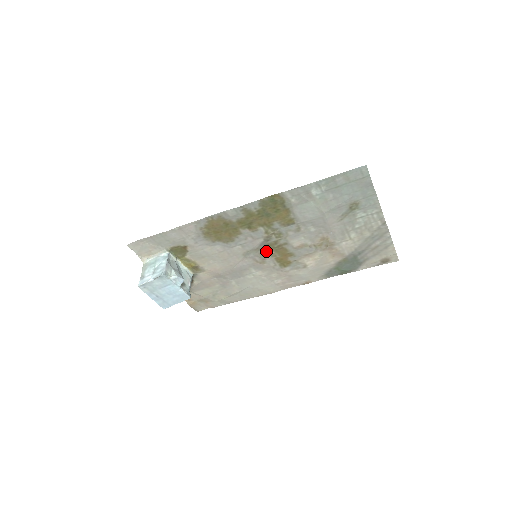
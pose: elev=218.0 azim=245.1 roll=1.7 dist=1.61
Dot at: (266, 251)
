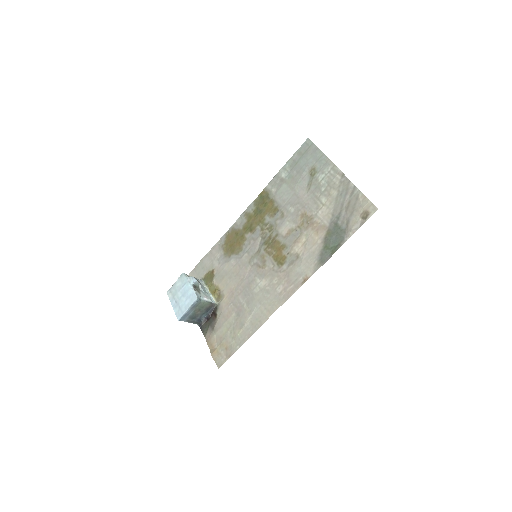
Dot at: (265, 251)
